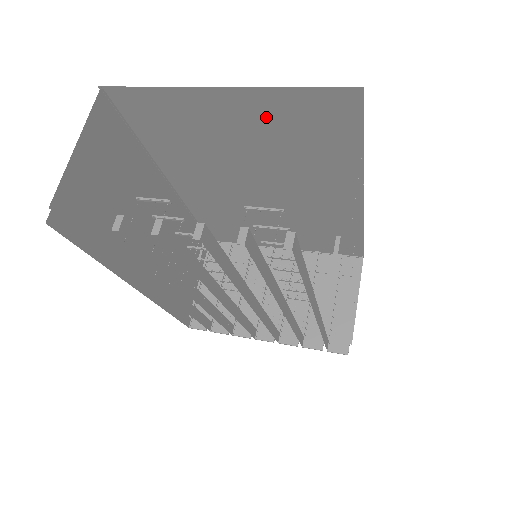
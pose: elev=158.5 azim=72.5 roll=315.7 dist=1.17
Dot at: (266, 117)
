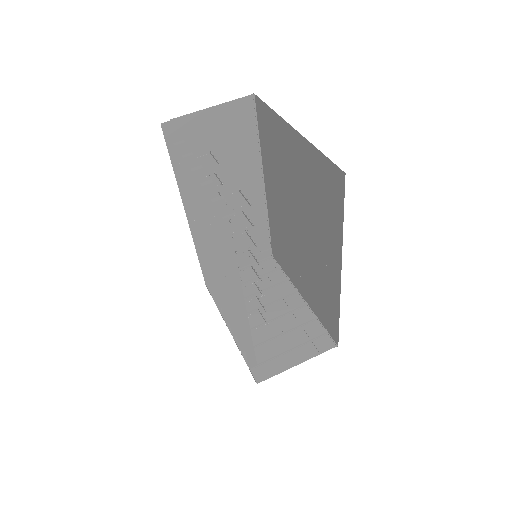
Dot at: (307, 165)
